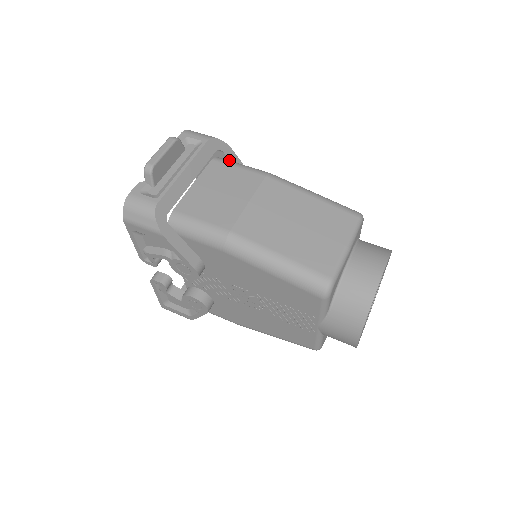
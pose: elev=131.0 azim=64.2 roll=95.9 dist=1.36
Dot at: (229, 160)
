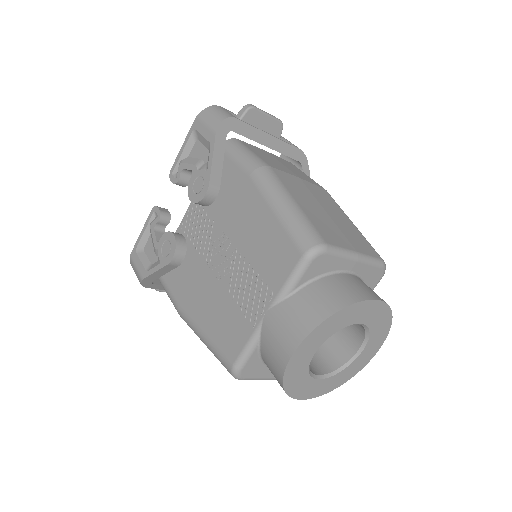
Dot at: occluded
